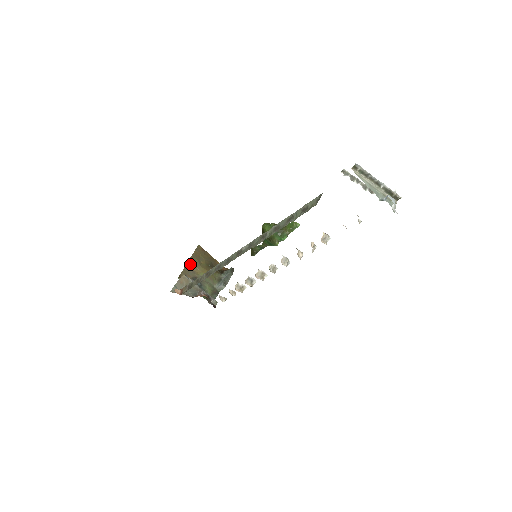
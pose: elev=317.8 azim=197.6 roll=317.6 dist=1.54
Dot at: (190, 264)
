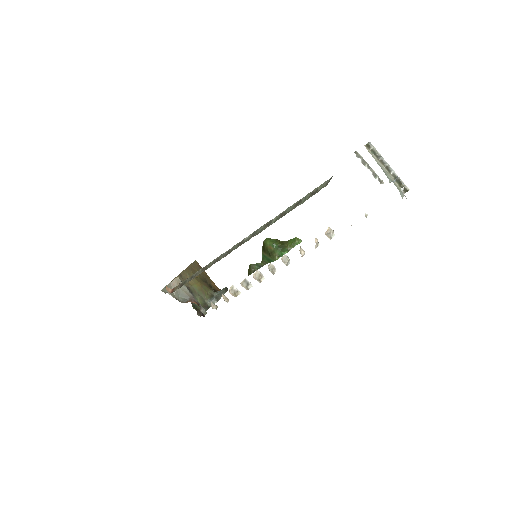
Dot at: (184, 274)
